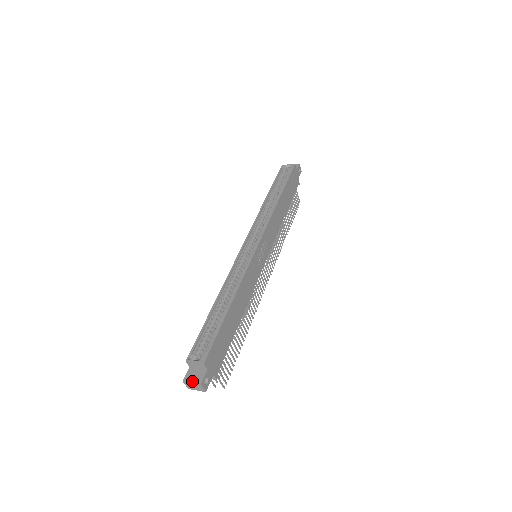
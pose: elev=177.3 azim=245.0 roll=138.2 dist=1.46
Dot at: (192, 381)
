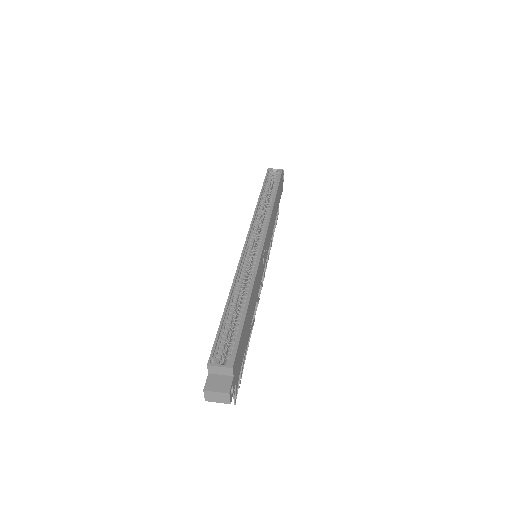
Dot at: (217, 390)
